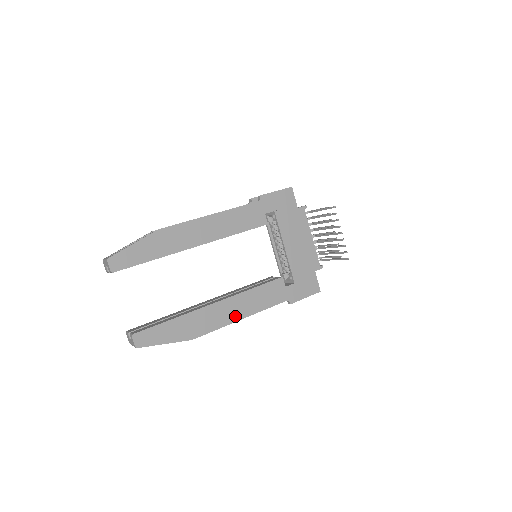
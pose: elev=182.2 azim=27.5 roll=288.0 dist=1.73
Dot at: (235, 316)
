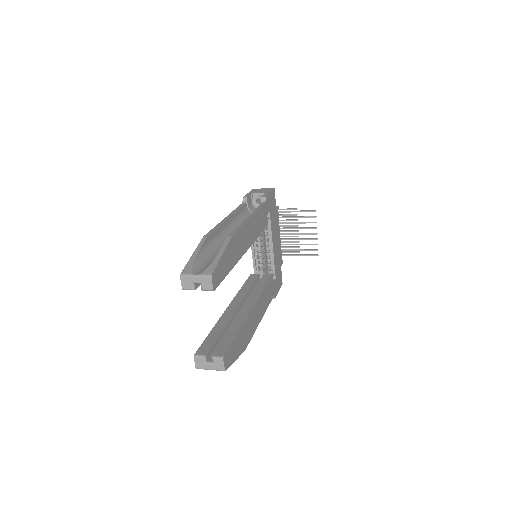
Dot at: (259, 318)
